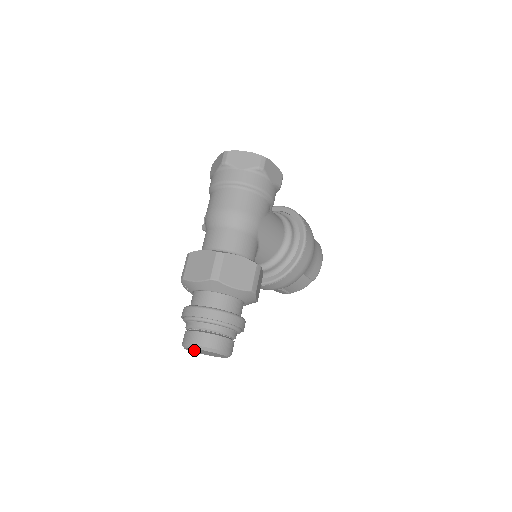
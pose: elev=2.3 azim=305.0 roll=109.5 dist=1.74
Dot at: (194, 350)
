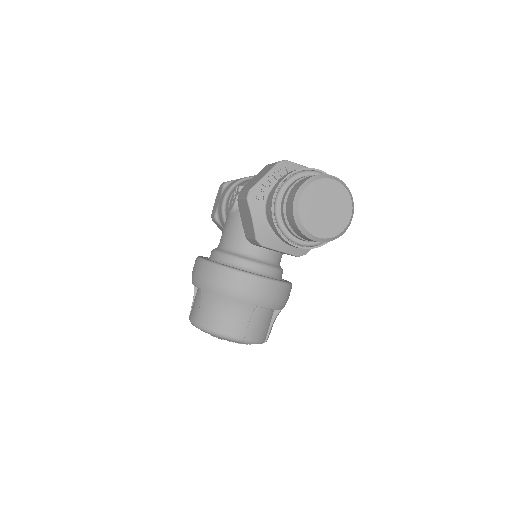
Dot at: (320, 193)
